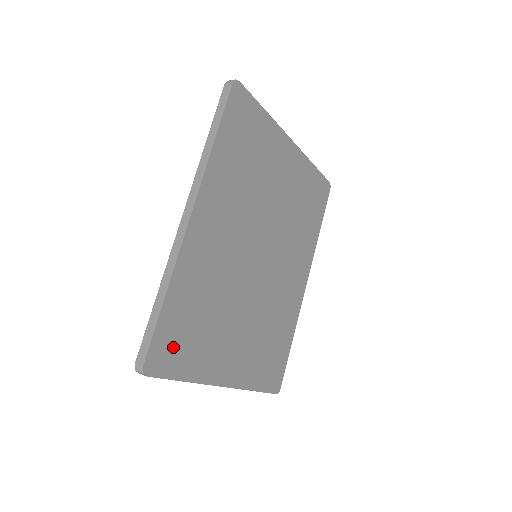
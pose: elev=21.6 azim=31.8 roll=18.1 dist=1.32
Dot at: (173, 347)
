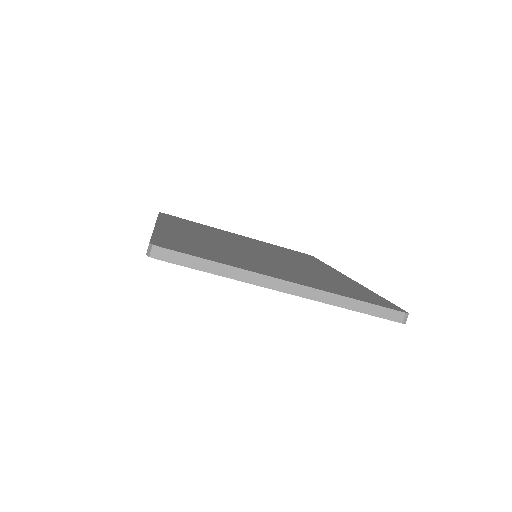
Dot at: (183, 248)
